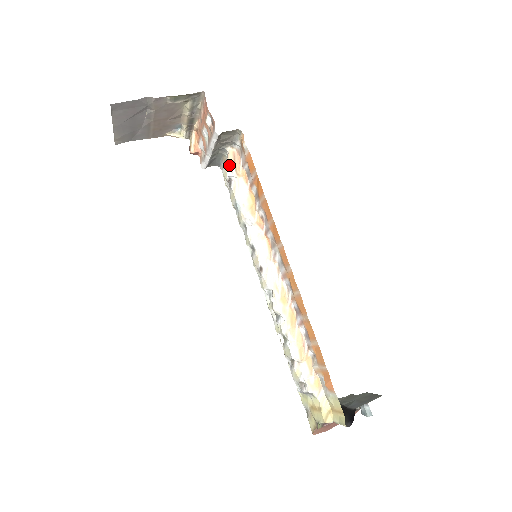
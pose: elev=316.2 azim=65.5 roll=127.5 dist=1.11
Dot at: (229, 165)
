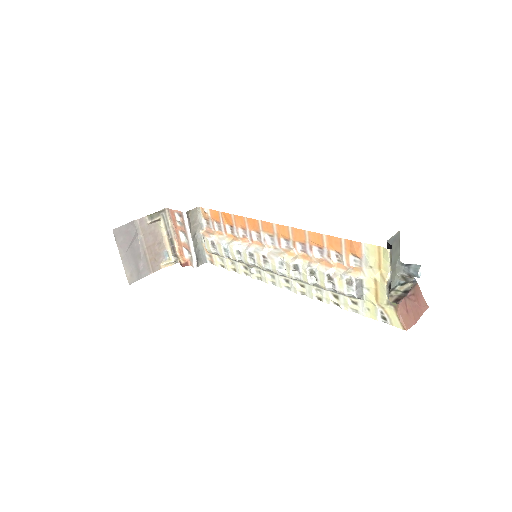
Dot at: (206, 236)
